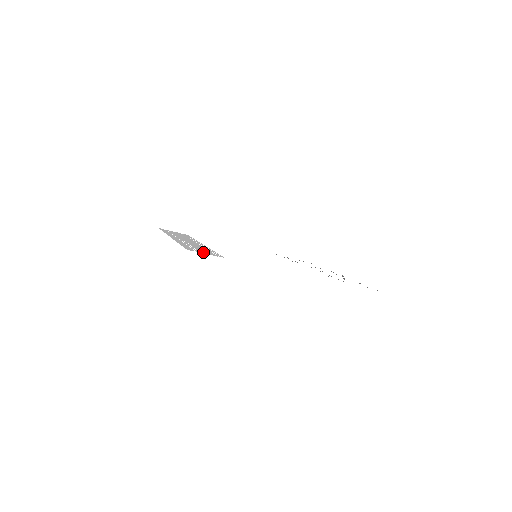
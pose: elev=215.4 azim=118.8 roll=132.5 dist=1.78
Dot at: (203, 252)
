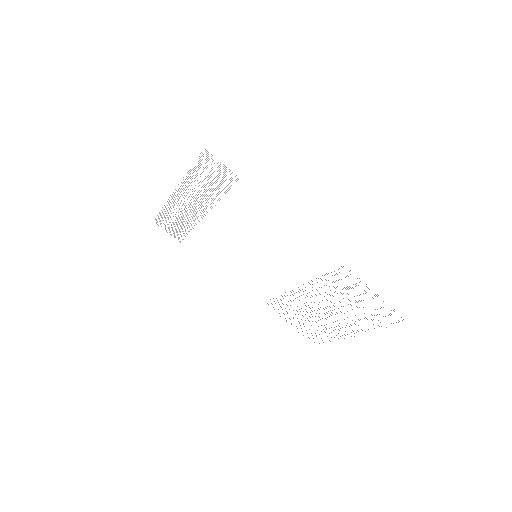
Dot at: (219, 165)
